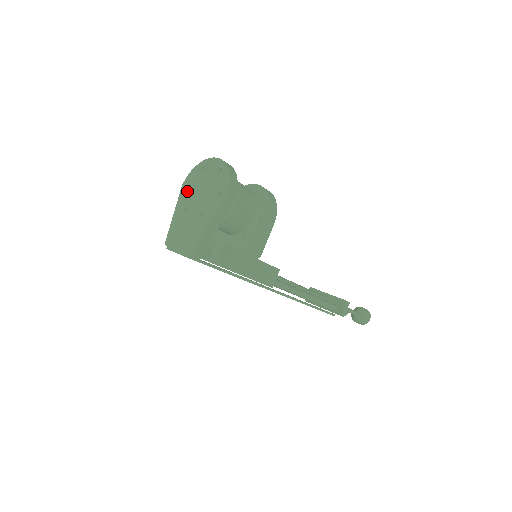
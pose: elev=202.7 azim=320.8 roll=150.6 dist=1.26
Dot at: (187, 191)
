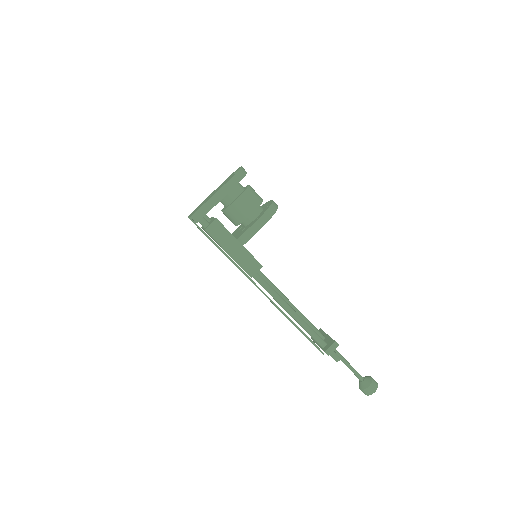
Dot at: occluded
